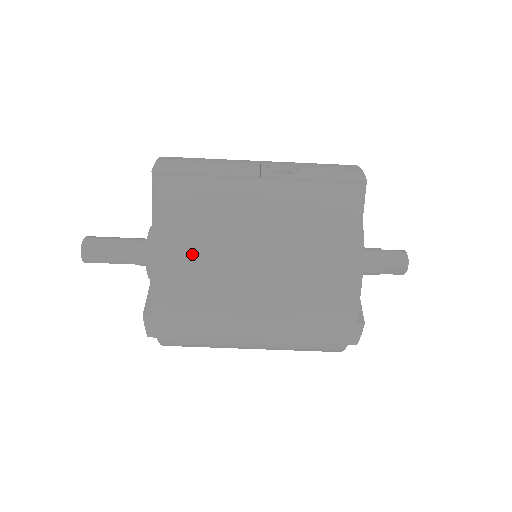
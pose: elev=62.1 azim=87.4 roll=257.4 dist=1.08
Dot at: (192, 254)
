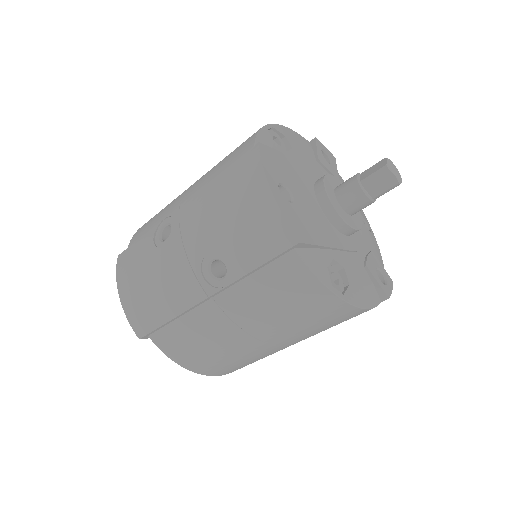
Dot at: (230, 365)
